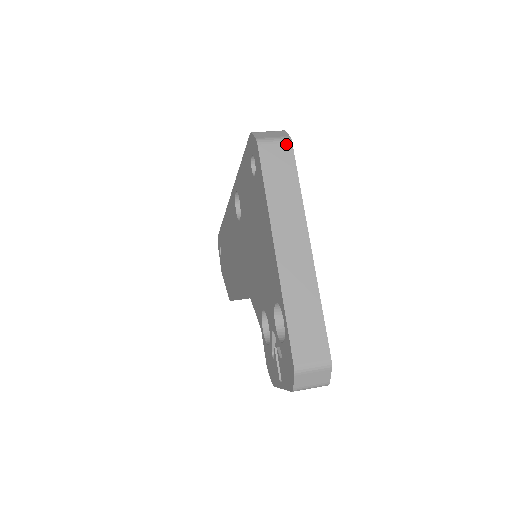
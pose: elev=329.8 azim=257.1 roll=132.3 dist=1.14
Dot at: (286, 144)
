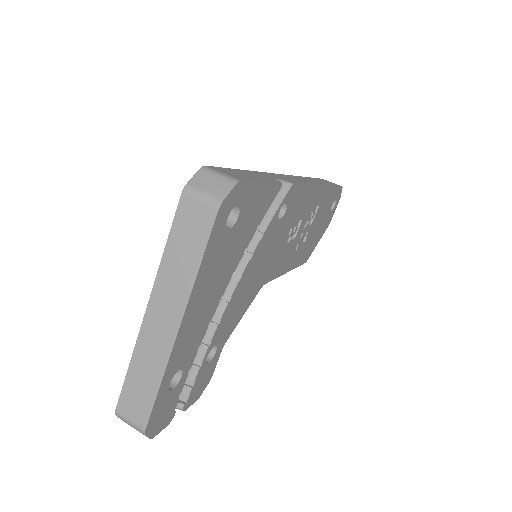
Dot at: (211, 209)
